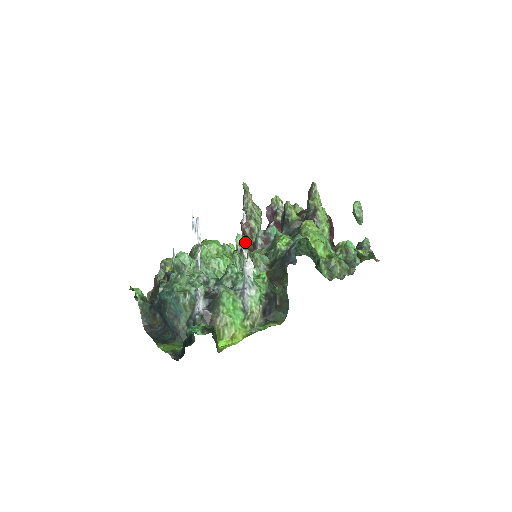
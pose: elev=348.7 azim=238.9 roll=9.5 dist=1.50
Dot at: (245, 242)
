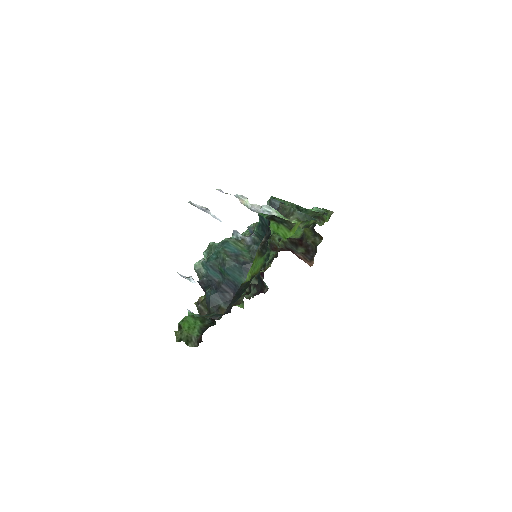
Dot at: occluded
